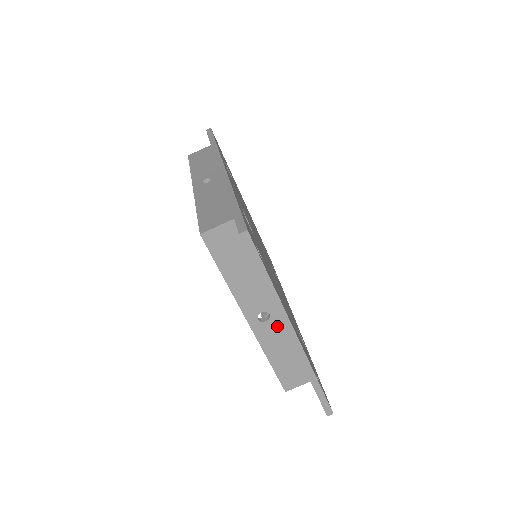
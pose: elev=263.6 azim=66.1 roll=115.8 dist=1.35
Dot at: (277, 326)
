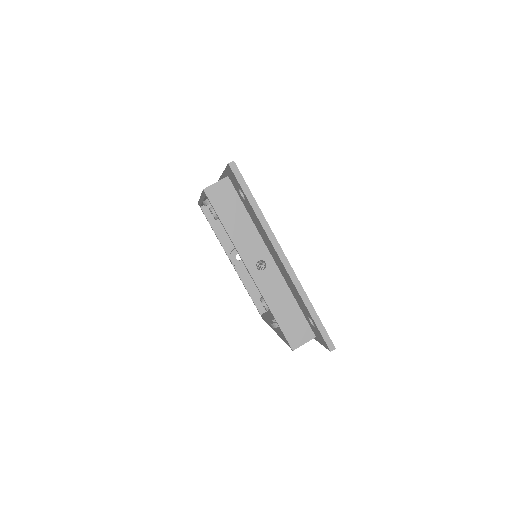
Dot at: (274, 275)
